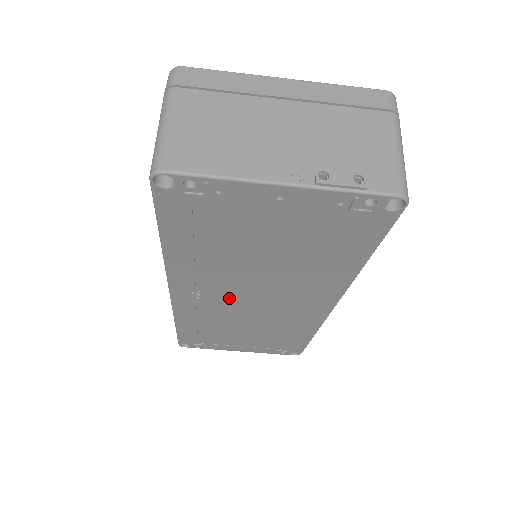
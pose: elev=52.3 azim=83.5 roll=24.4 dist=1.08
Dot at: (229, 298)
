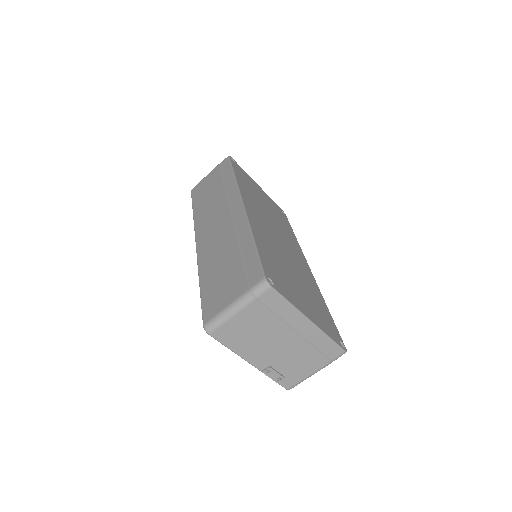
Dot at: occluded
